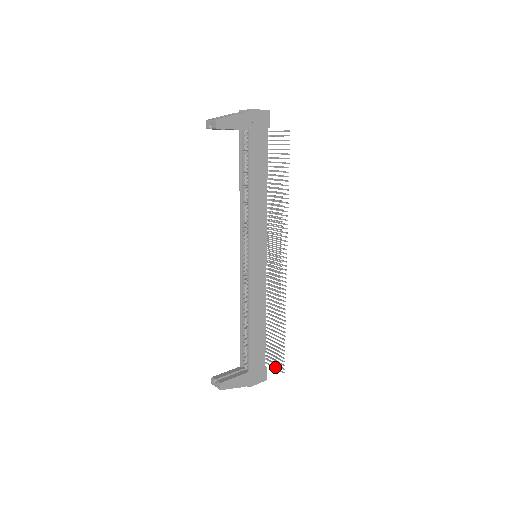
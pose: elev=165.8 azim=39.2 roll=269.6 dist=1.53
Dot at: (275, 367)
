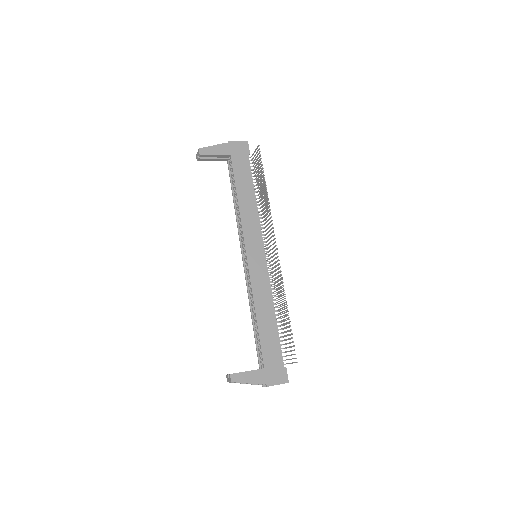
Dot at: occluded
